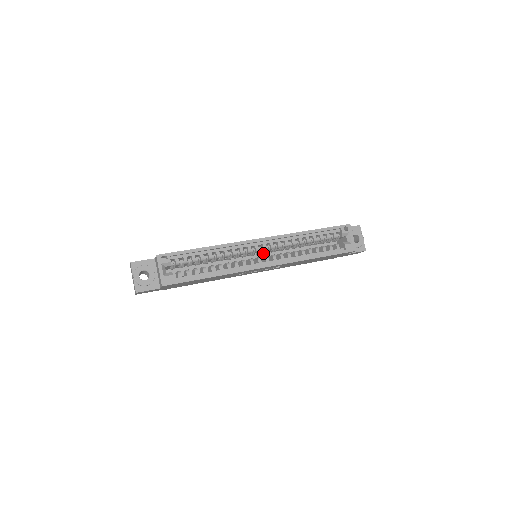
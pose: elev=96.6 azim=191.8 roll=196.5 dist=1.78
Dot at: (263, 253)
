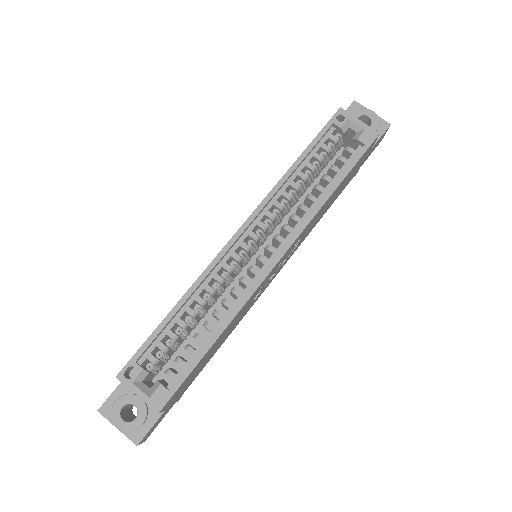
Dot at: occluded
